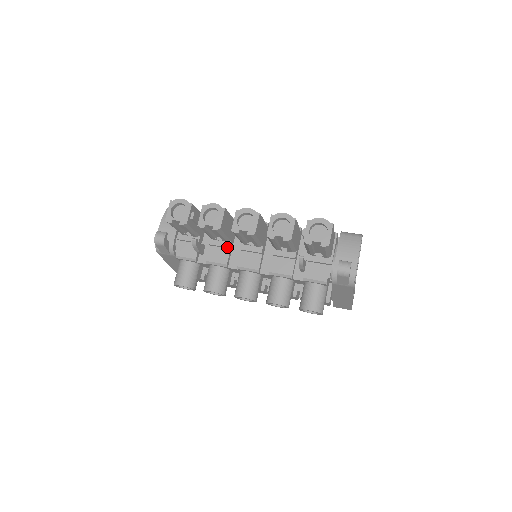
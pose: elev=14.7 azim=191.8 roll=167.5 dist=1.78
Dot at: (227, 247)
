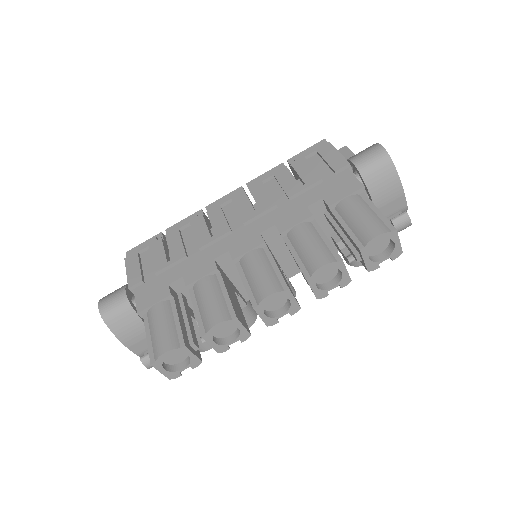
Dot at: occluded
